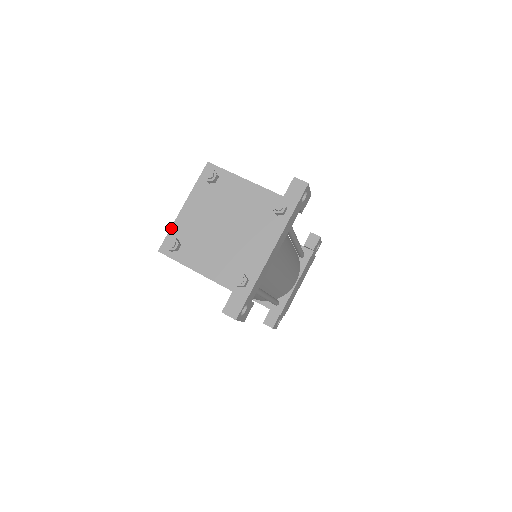
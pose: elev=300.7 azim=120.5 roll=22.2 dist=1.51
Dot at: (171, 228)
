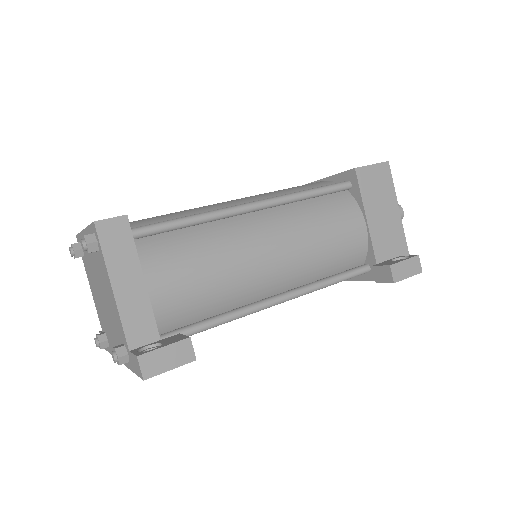
Dot at: (79, 233)
